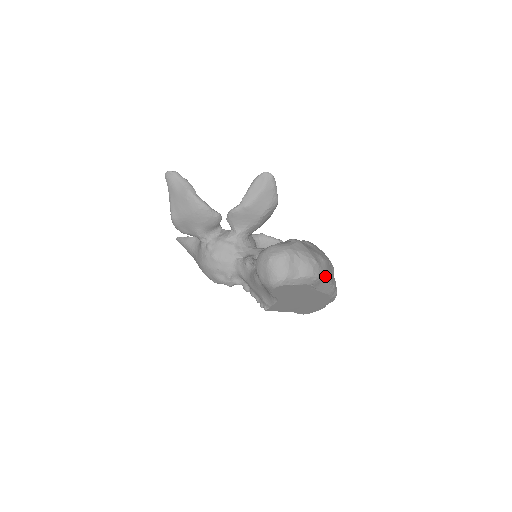
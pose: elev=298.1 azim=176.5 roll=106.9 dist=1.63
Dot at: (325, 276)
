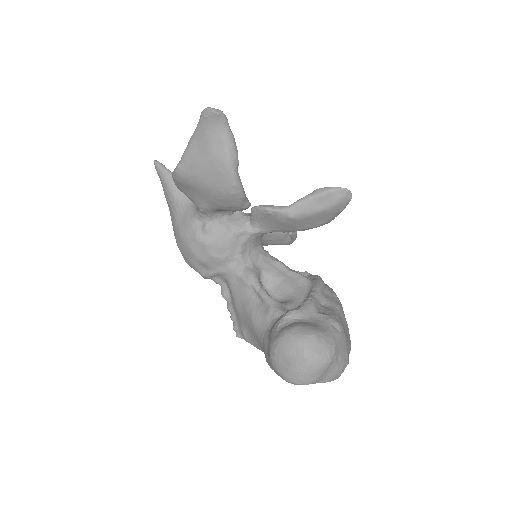
Dot at: occluded
